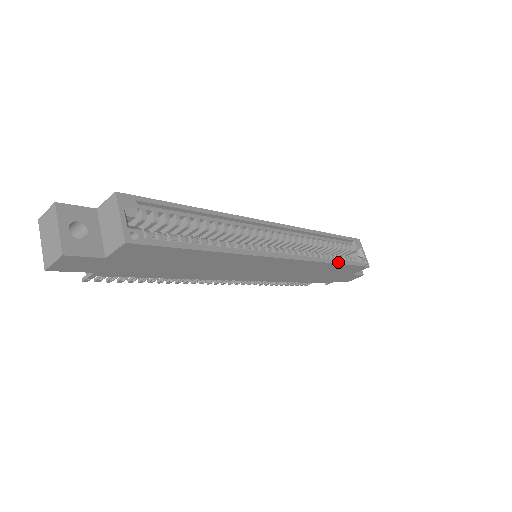
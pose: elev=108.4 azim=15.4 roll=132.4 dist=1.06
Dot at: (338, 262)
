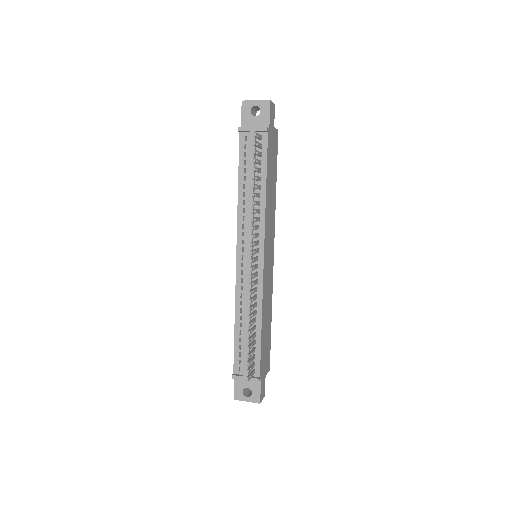
Dot at: (270, 320)
